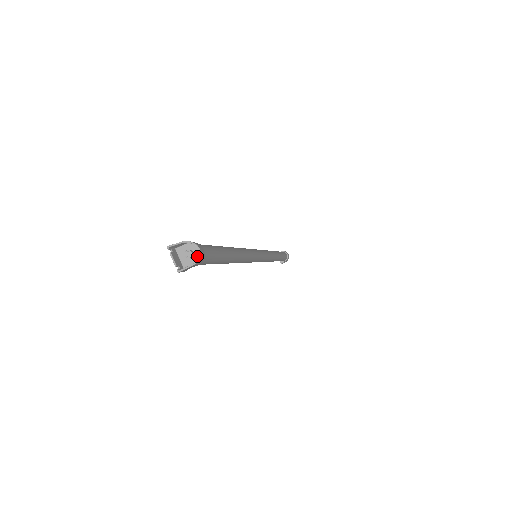
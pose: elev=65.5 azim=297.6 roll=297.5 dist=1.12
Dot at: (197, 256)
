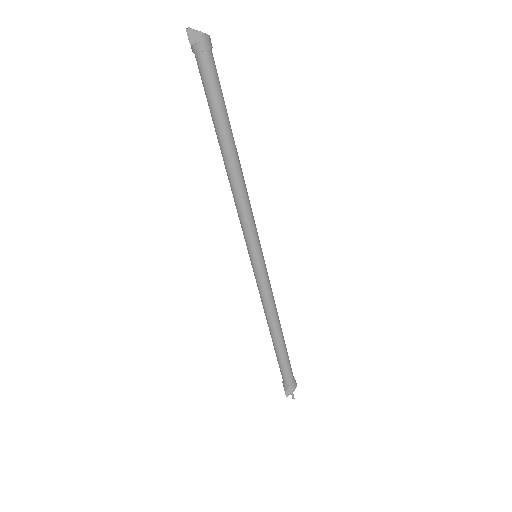
Dot at: (206, 39)
